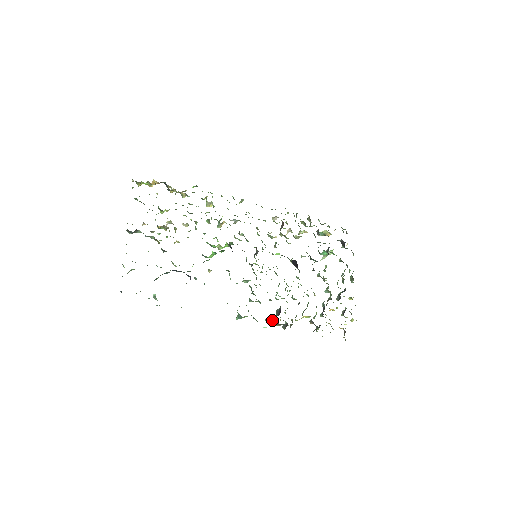
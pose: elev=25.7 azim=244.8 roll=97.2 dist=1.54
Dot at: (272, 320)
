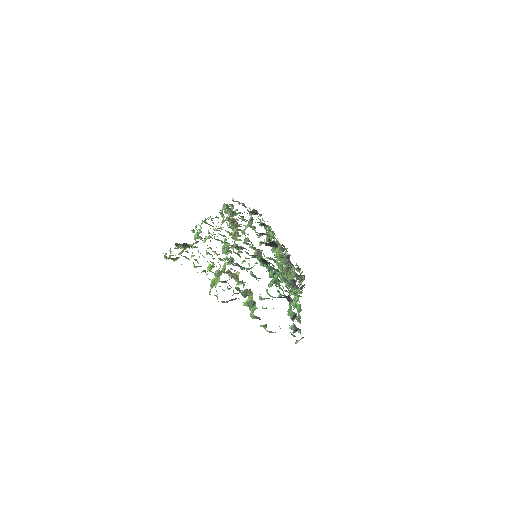
Dot at: (296, 290)
